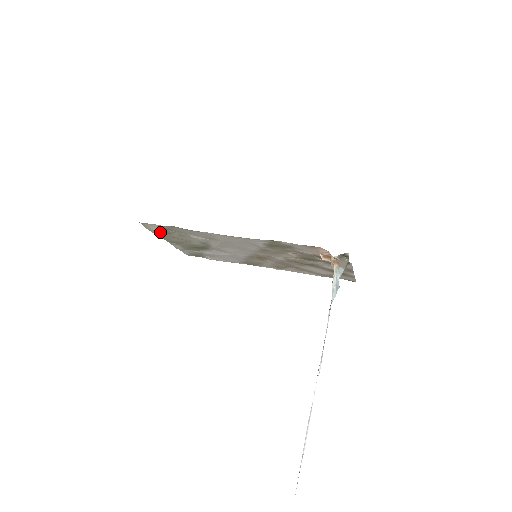
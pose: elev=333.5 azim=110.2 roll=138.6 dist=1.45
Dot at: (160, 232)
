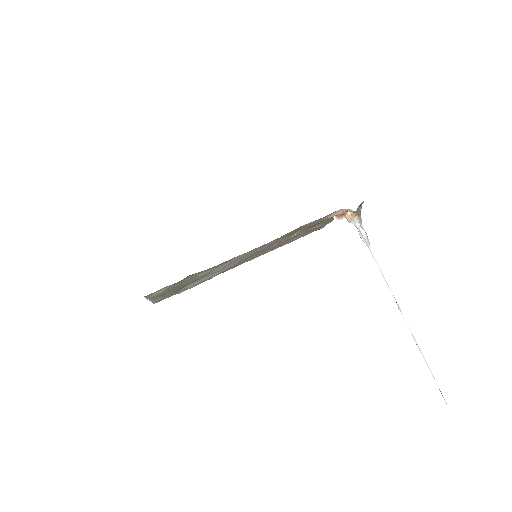
Dot at: occluded
